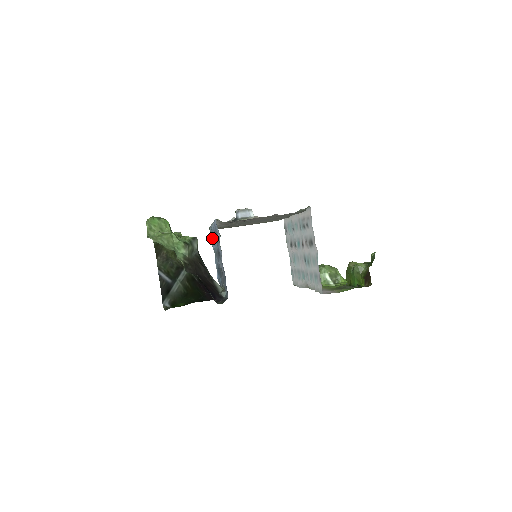
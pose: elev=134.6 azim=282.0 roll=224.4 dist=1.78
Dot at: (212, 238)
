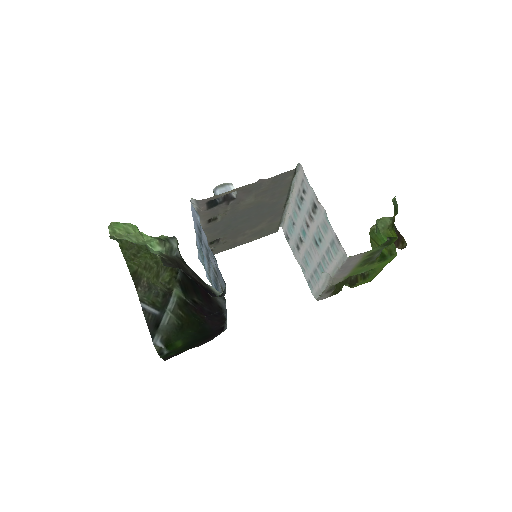
Dot at: (204, 267)
